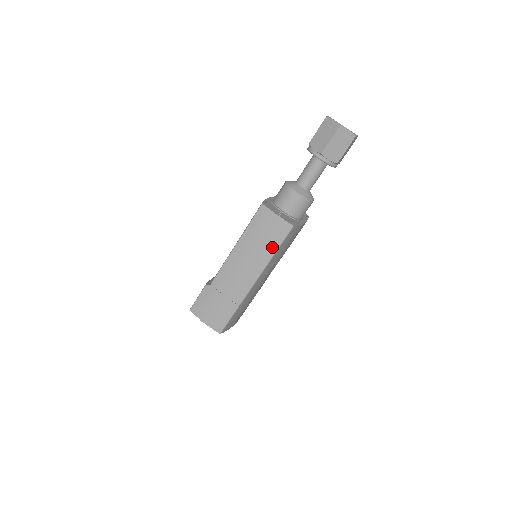
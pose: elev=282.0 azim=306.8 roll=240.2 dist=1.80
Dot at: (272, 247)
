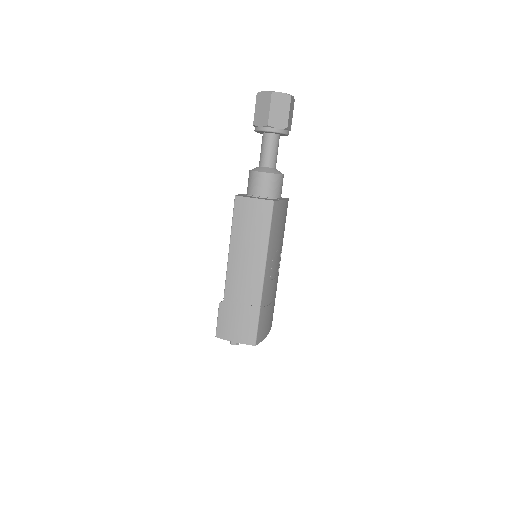
Dot at: (264, 231)
